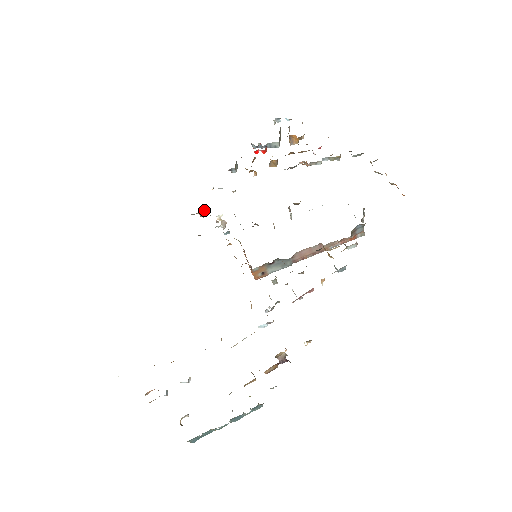
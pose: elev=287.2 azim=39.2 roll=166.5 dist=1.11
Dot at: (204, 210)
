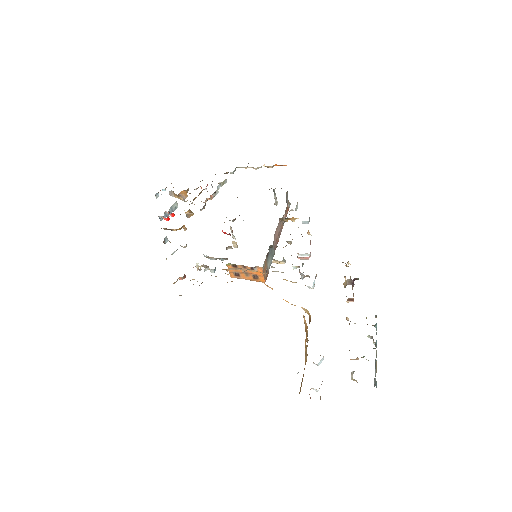
Dot at: occluded
